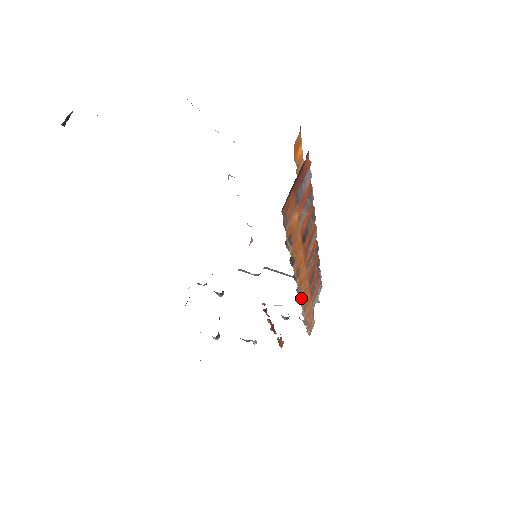
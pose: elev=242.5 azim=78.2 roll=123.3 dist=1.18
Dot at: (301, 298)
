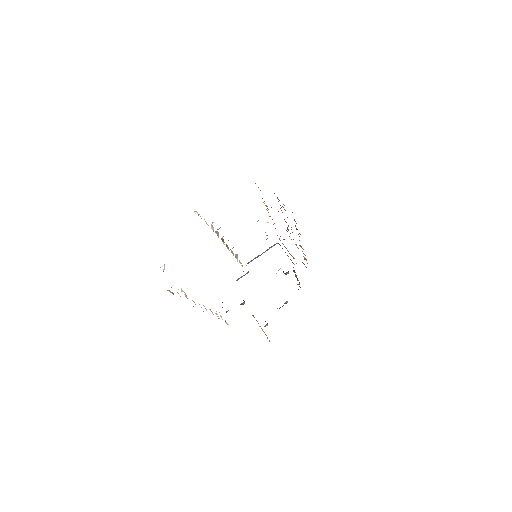
Dot at: occluded
